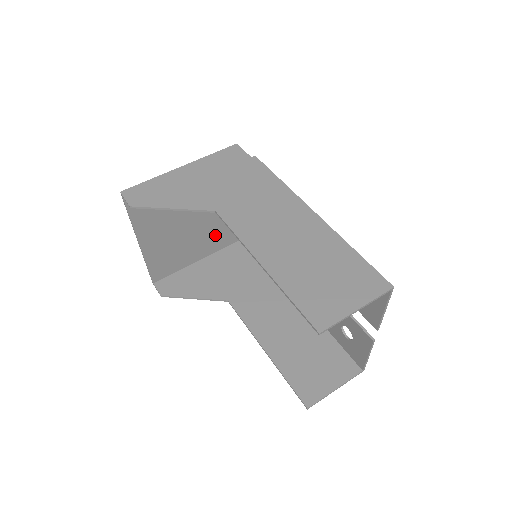
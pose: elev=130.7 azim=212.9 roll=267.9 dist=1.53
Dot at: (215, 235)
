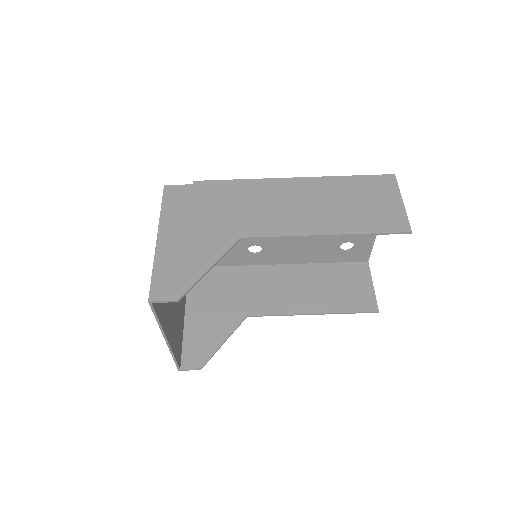
Dot at: occluded
